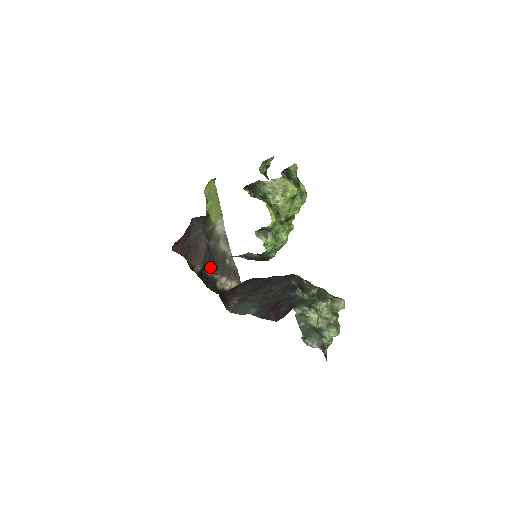
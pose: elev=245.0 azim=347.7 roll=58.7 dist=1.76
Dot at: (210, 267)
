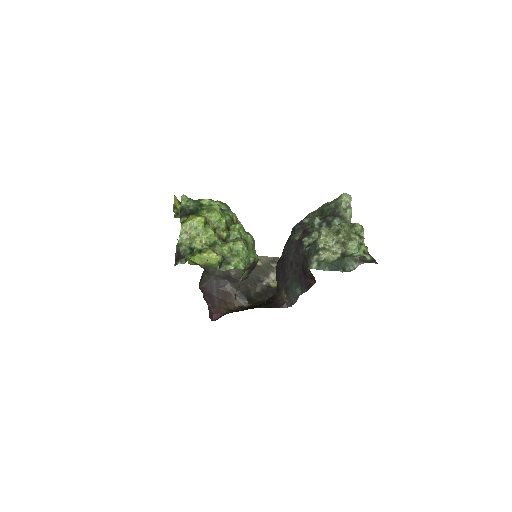
Dot at: (252, 287)
